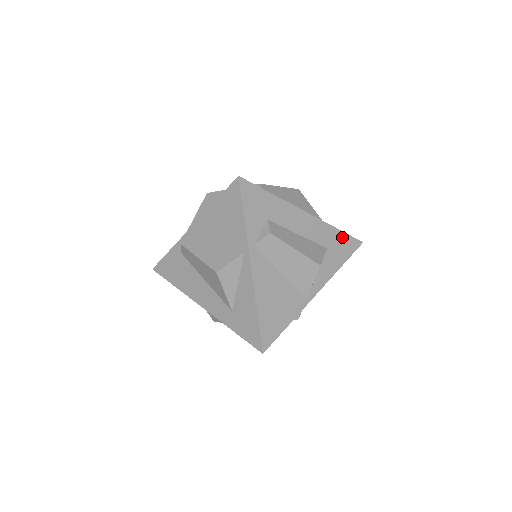
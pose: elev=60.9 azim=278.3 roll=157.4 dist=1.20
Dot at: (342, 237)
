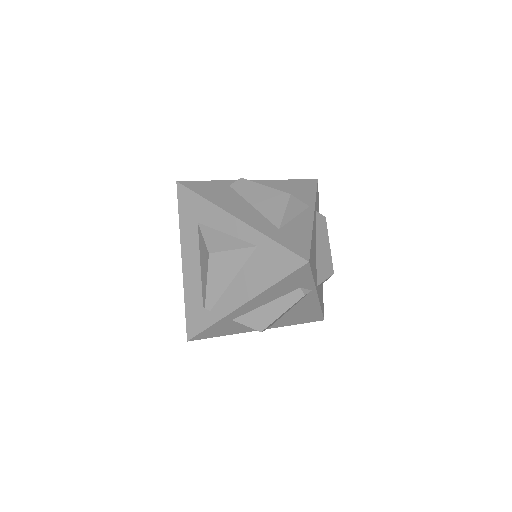
Dot at: occluded
